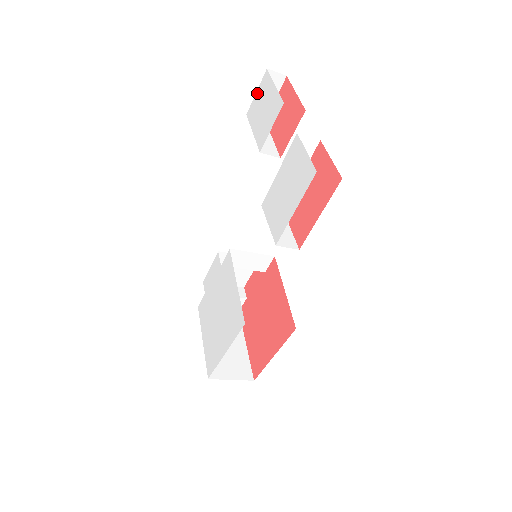
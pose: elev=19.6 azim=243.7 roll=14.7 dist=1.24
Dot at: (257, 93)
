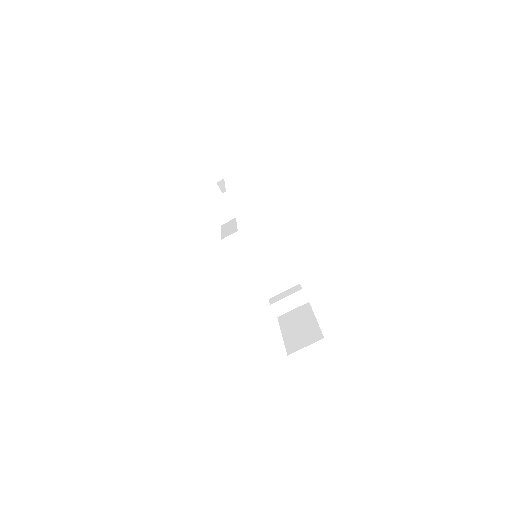
Dot at: occluded
